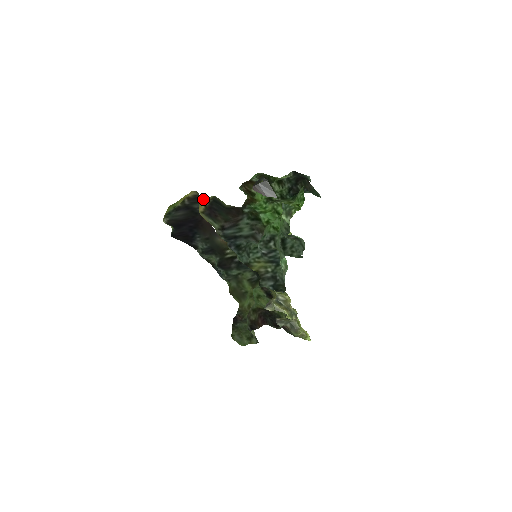
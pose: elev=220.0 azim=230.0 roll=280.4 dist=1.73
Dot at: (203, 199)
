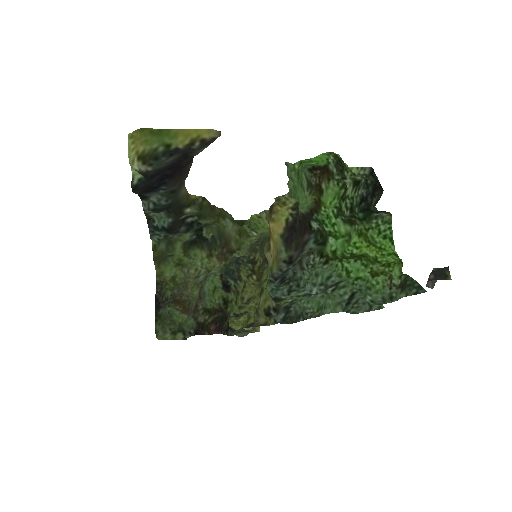
Dot at: (281, 203)
